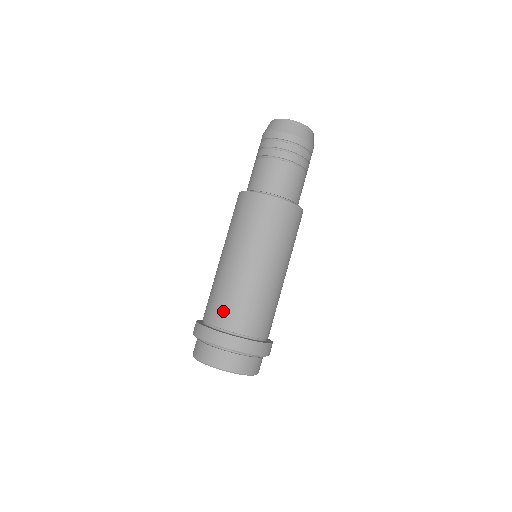
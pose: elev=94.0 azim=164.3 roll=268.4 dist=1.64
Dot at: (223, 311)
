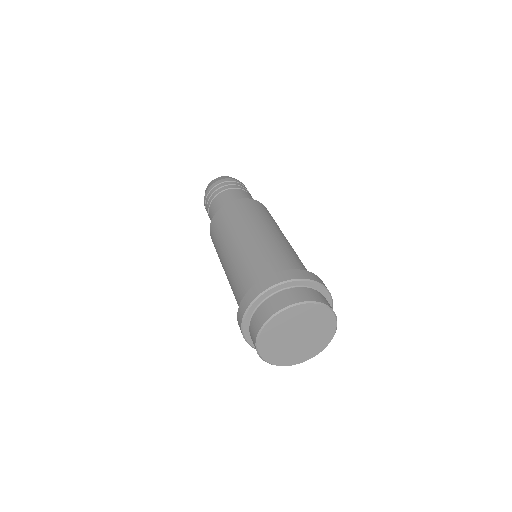
Dot at: (289, 262)
